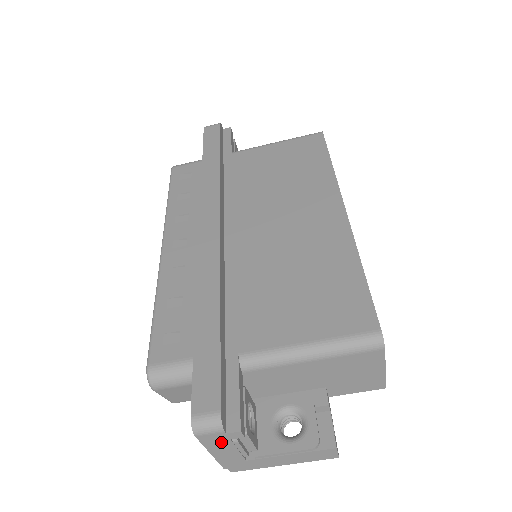
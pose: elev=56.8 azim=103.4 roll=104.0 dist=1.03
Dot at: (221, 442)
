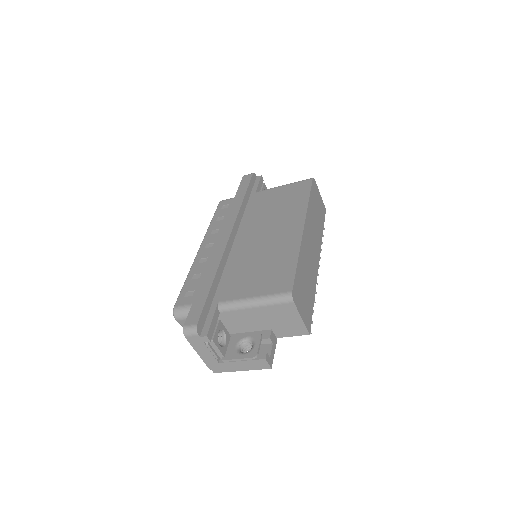
Dot at: (200, 344)
